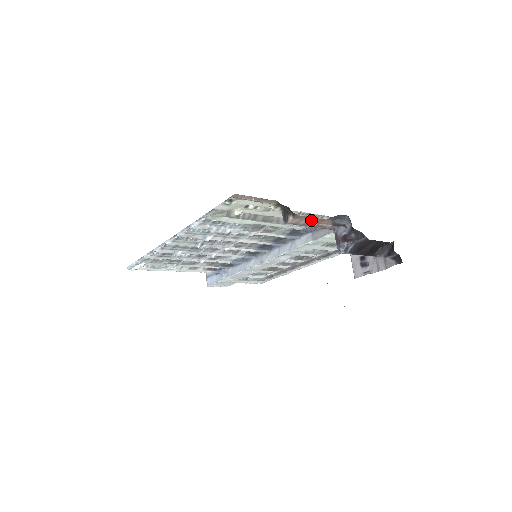
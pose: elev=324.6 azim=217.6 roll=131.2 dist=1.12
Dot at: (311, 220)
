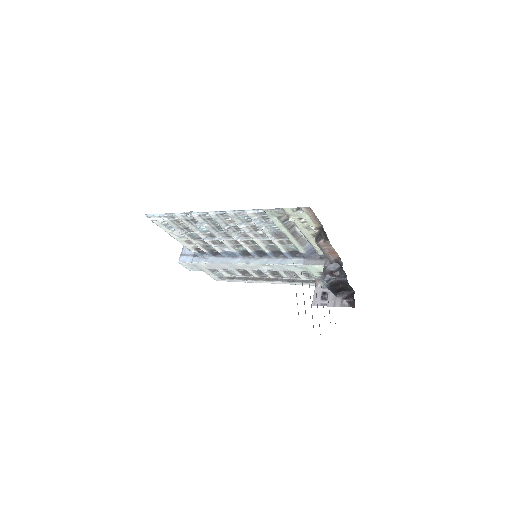
Dot at: (330, 249)
